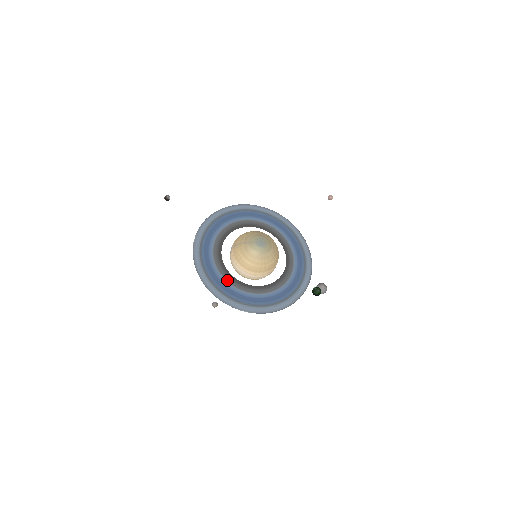
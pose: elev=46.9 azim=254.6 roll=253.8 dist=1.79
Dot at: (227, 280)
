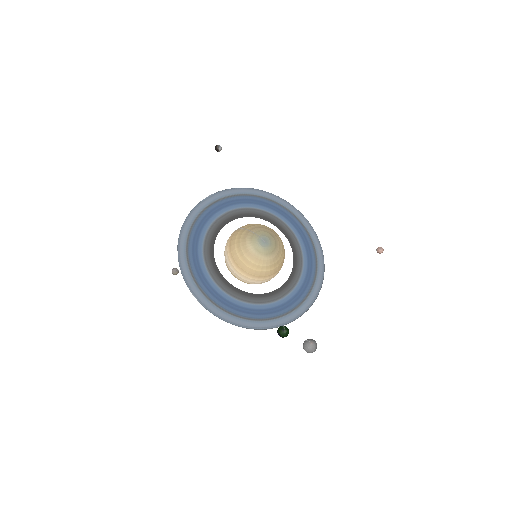
Dot at: (205, 256)
